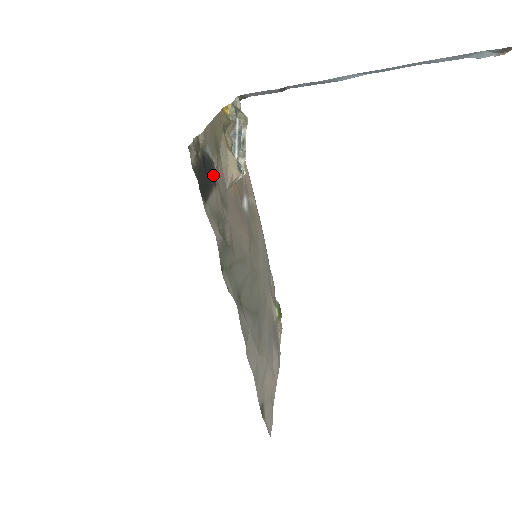
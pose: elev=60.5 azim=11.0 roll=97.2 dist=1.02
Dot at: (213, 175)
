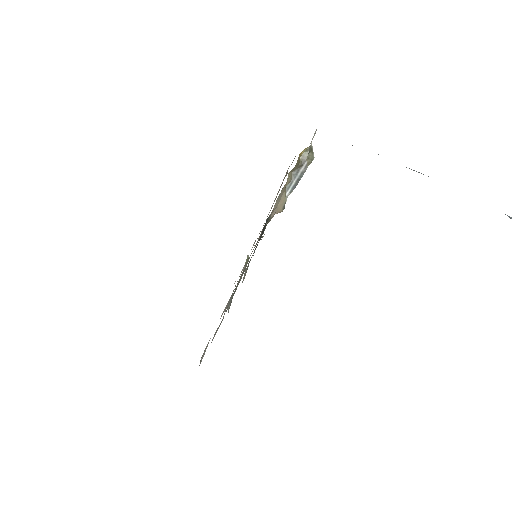
Dot at: occluded
